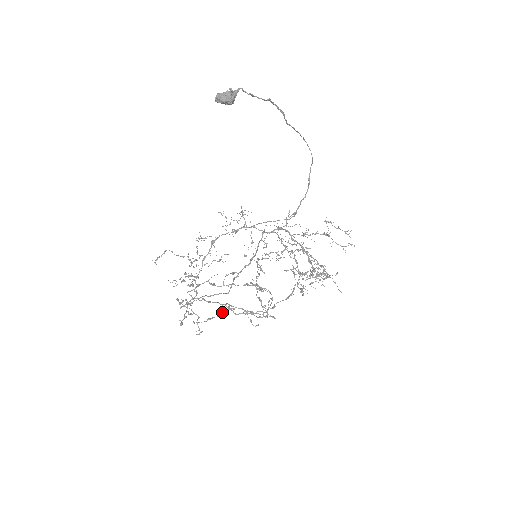
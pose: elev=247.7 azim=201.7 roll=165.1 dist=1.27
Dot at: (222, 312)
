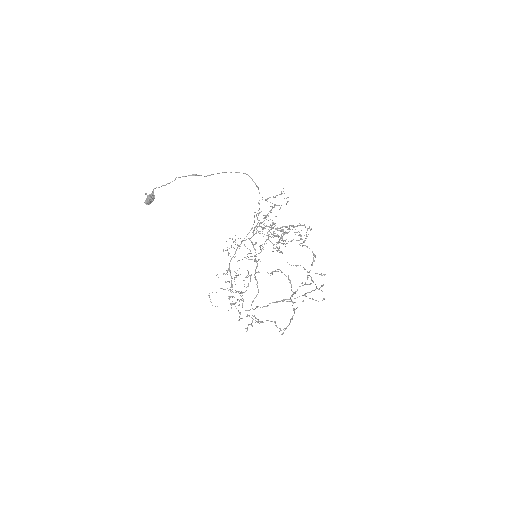
Dot at: occluded
